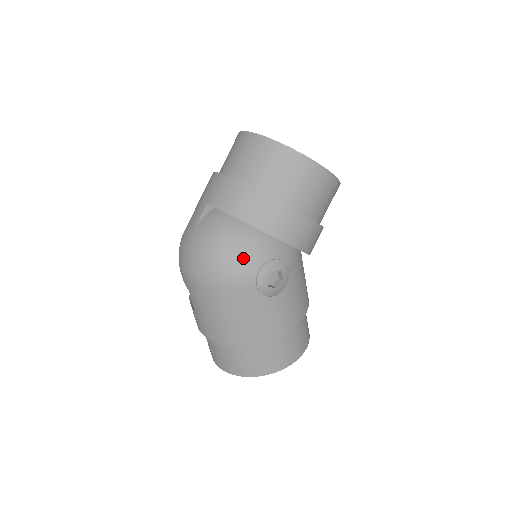
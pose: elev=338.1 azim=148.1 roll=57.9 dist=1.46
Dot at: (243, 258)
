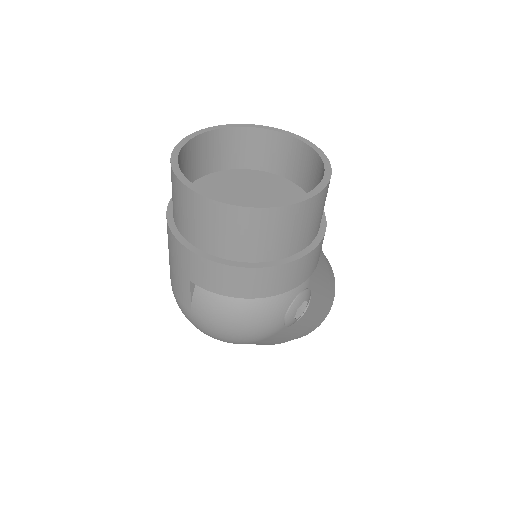
Dot at: (264, 322)
